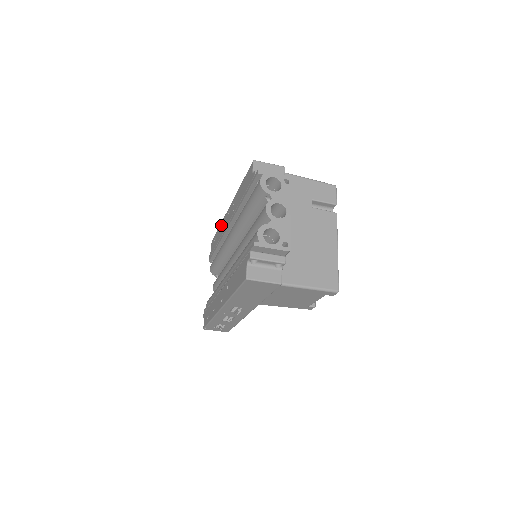
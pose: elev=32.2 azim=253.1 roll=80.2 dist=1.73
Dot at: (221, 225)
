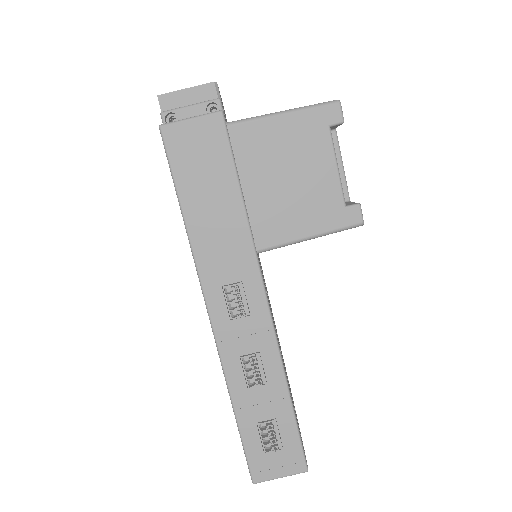
Dot at: occluded
